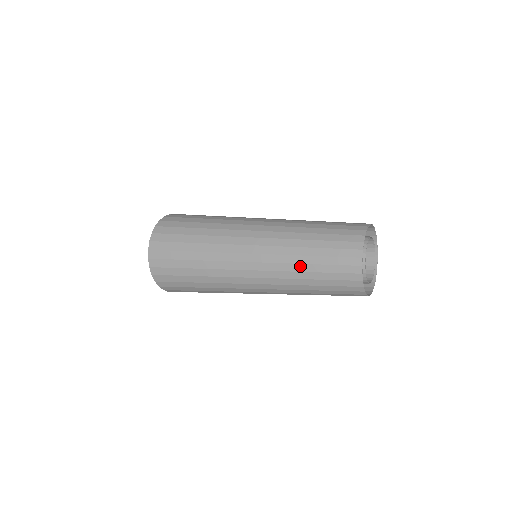
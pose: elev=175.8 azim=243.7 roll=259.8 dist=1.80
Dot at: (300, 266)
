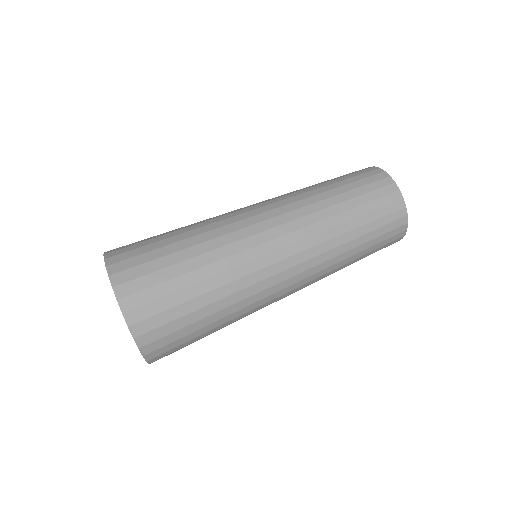
Dot at: occluded
